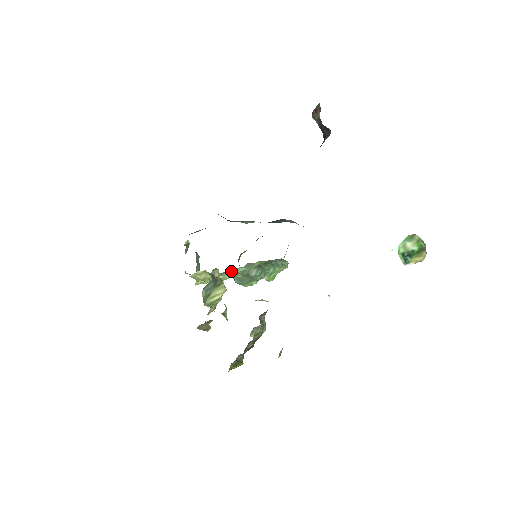
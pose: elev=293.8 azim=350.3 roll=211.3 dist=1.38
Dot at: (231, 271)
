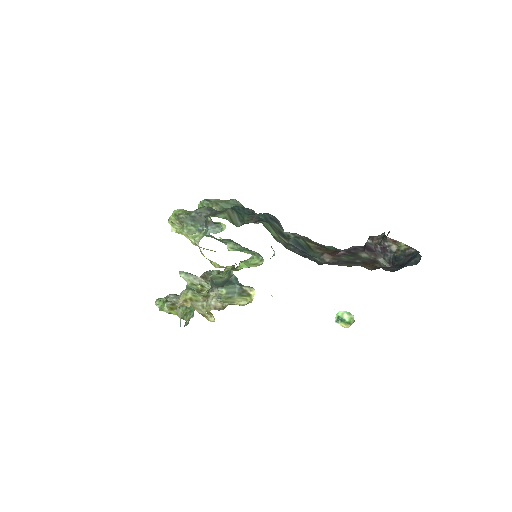
Dot at: occluded
